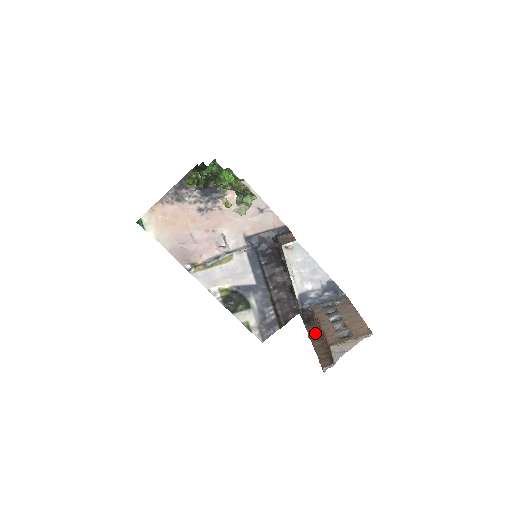
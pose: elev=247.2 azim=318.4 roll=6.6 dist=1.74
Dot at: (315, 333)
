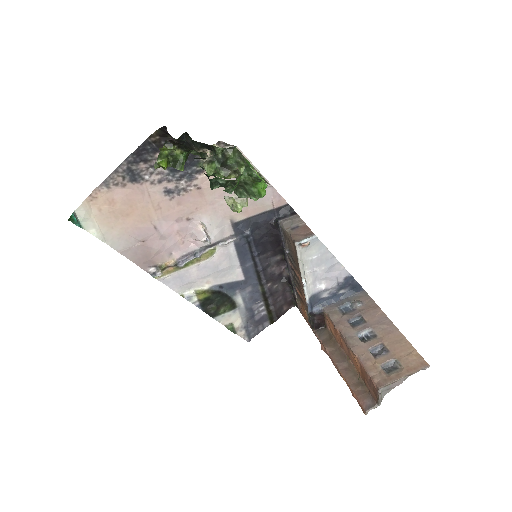
Dot at: (333, 346)
